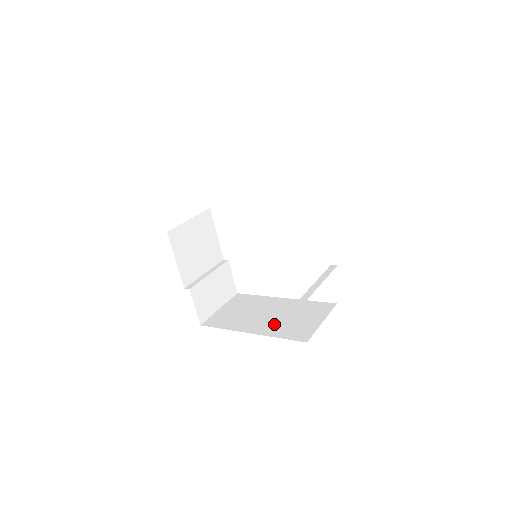
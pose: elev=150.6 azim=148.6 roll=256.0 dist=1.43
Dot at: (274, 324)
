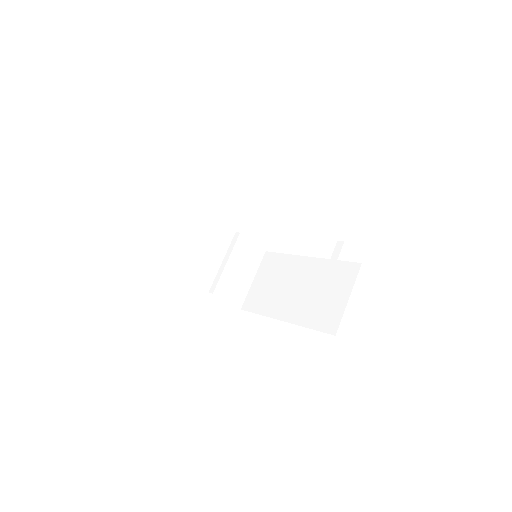
Dot at: (303, 305)
